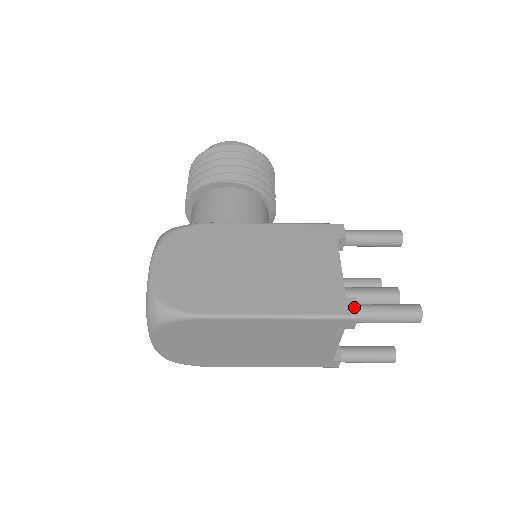
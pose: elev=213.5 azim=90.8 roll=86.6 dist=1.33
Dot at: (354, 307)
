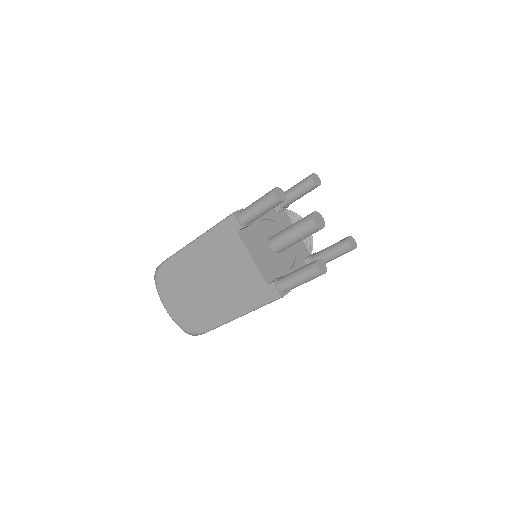
Dot at: (236, 211)
